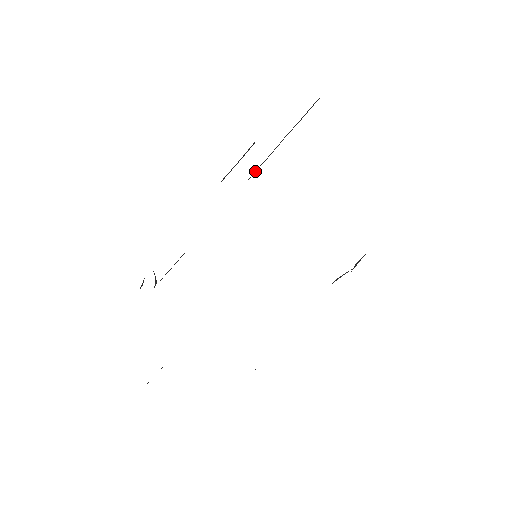
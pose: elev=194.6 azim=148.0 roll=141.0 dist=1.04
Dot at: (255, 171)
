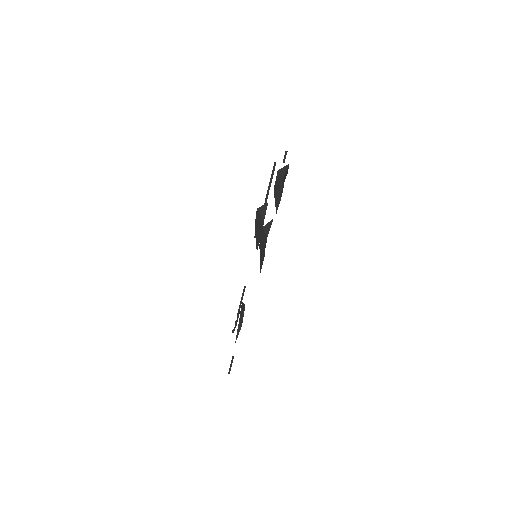
Dot at: occluded
